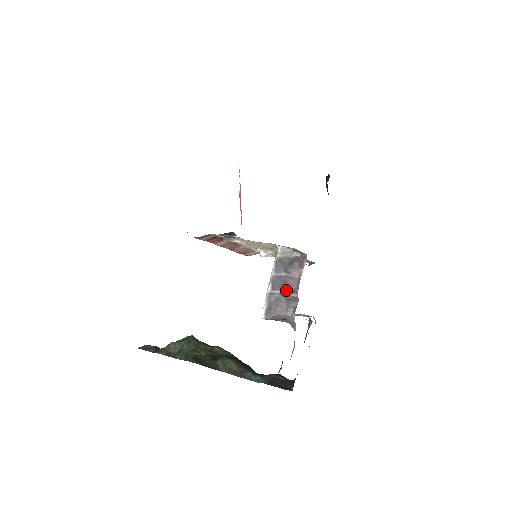
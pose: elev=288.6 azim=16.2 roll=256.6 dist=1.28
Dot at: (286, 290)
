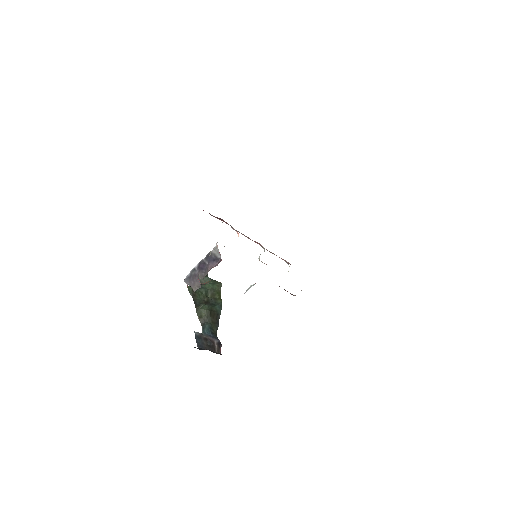
Dot at: (200, 273)
